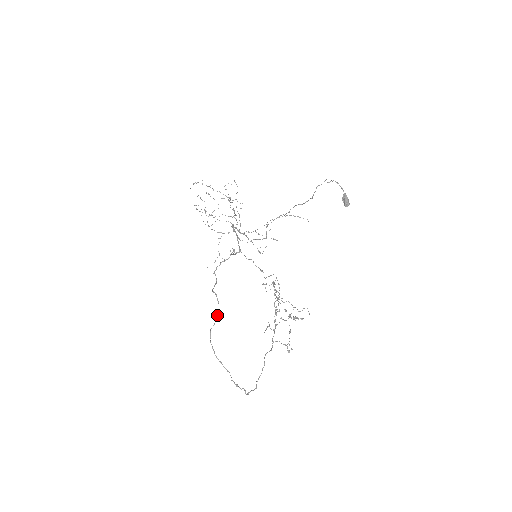
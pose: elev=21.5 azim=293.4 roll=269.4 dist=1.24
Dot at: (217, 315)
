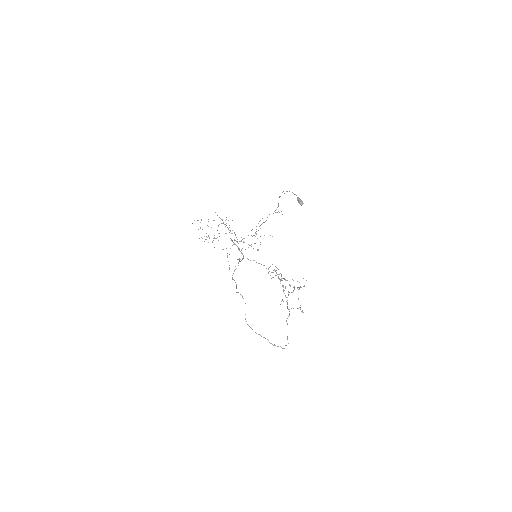
Dot at: occluded
